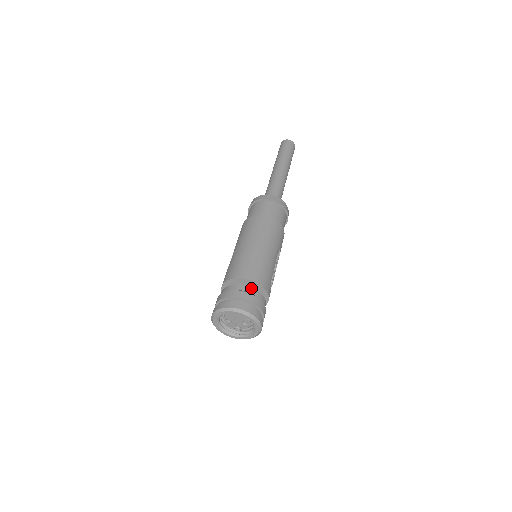
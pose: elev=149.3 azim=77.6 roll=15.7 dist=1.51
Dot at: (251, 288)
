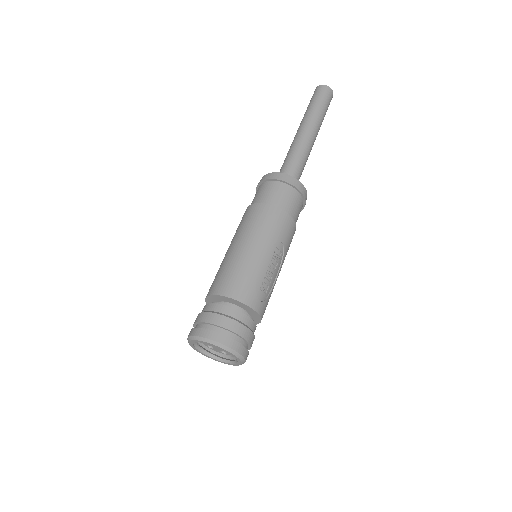
Dot at: (222, 306)
